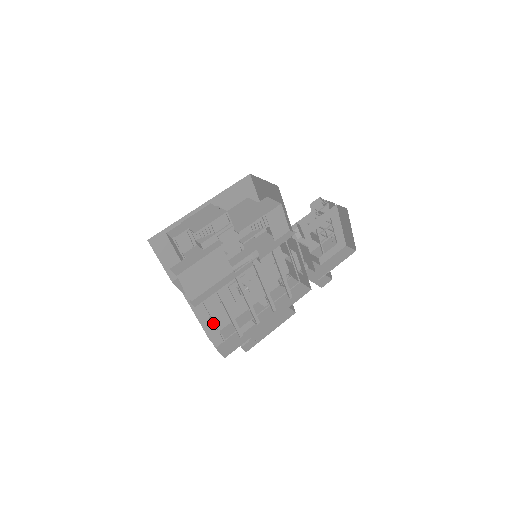
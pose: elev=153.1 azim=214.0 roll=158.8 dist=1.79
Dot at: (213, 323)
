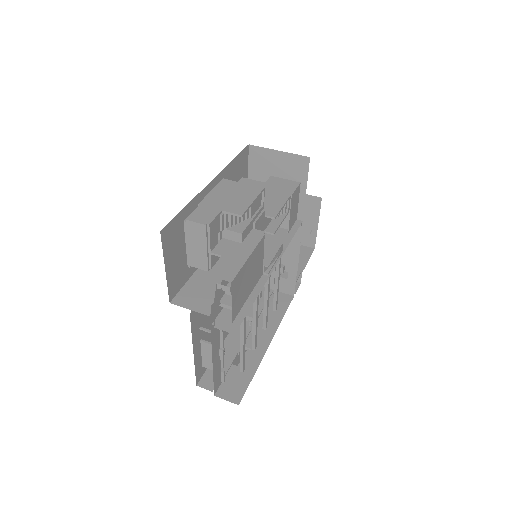
Dot at: (219, 357)
